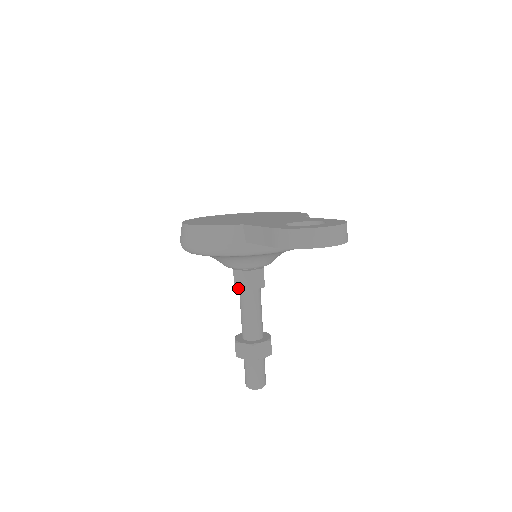
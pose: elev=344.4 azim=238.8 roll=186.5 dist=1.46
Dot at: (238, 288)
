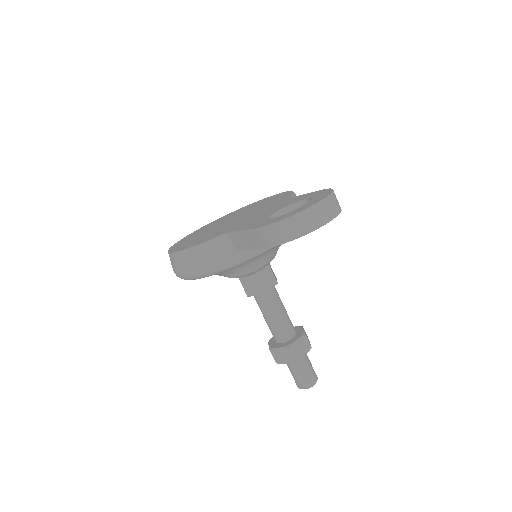
Dot at: (251, 295)
